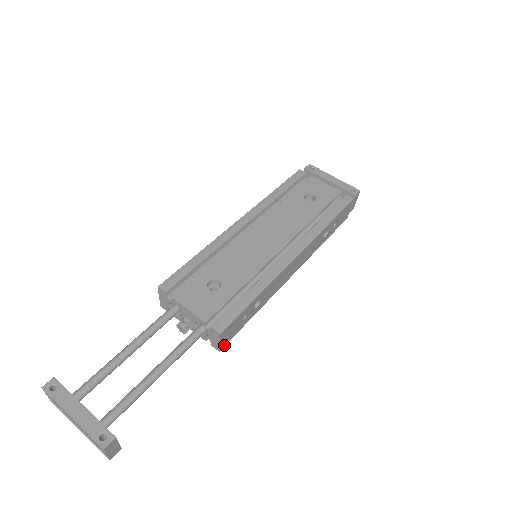
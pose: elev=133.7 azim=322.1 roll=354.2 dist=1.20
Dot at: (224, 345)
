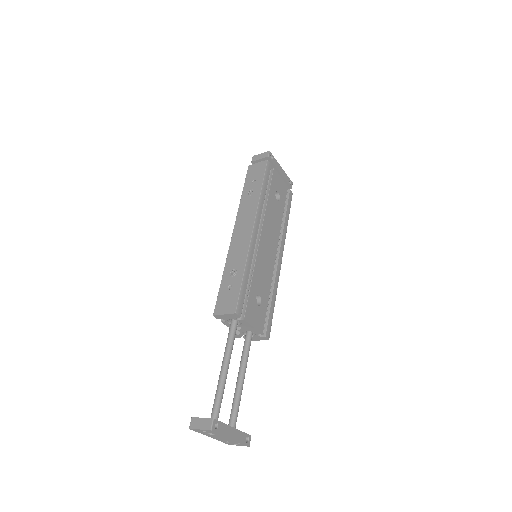
Dot at: occluded
